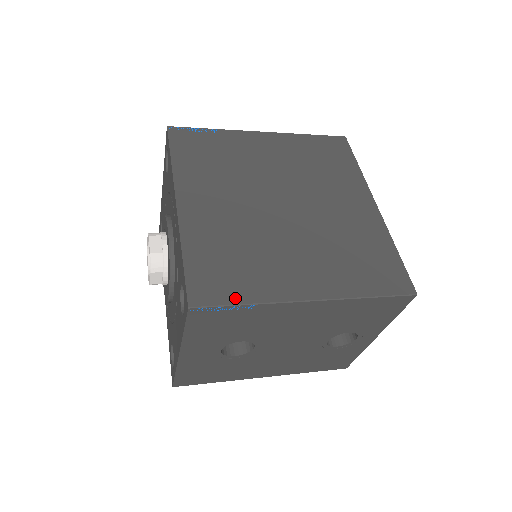
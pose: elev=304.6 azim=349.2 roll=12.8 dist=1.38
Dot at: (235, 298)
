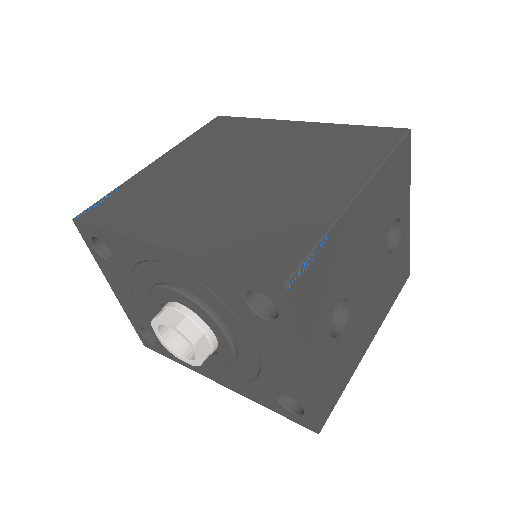
Dot at: (307, 244)
